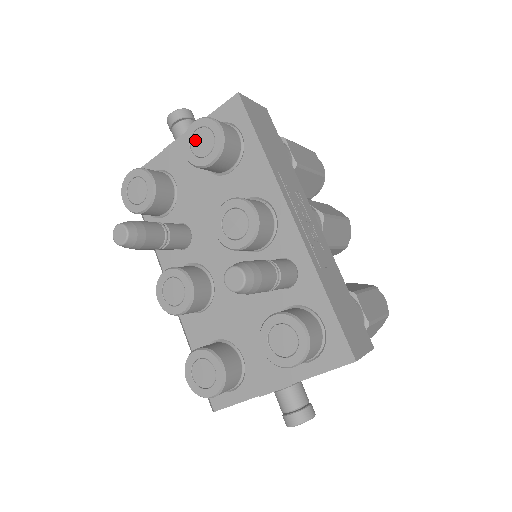
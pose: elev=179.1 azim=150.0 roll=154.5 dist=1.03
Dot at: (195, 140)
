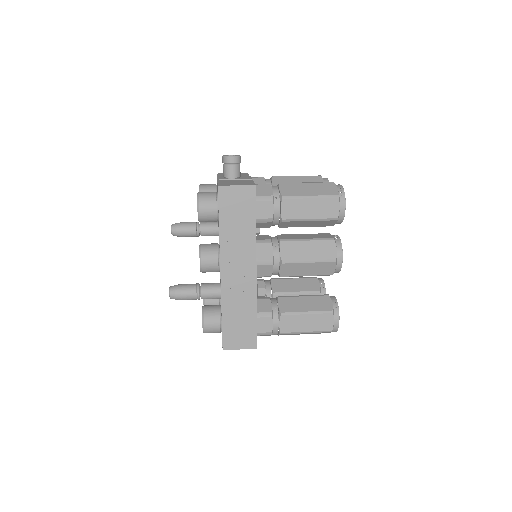
Dot at: occluded
